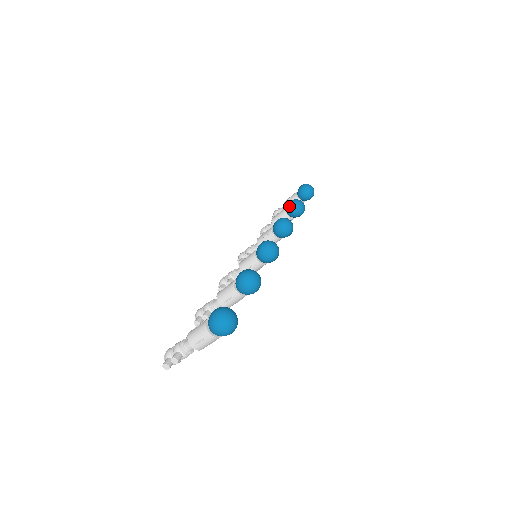
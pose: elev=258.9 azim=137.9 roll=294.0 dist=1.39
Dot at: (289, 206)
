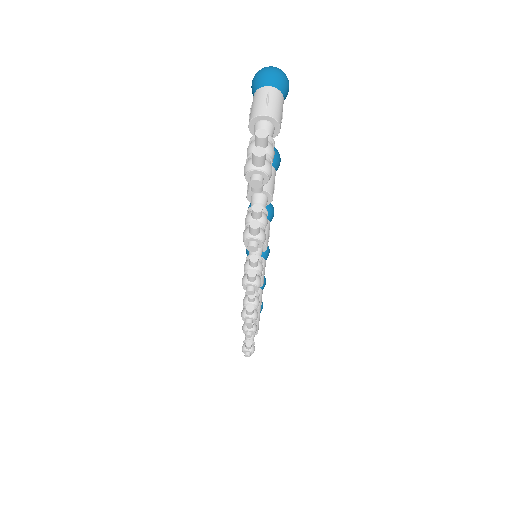
Dot at: occluded
